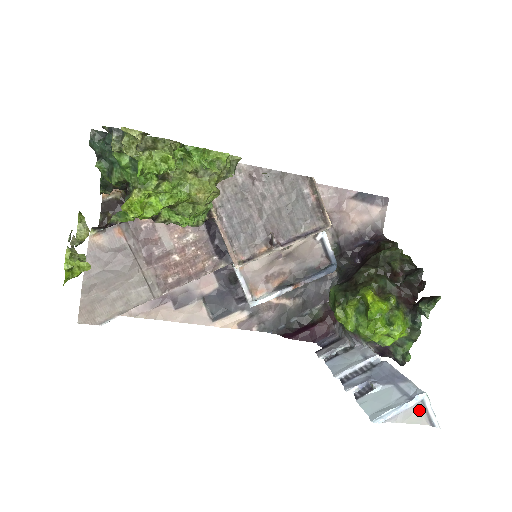
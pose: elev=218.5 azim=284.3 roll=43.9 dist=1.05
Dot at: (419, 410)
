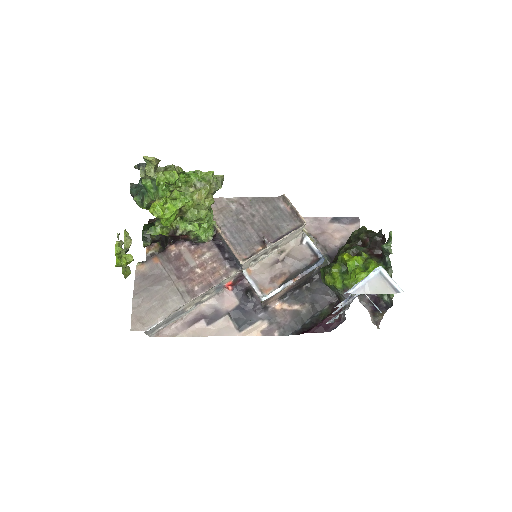
Dot at: (382, 282)
